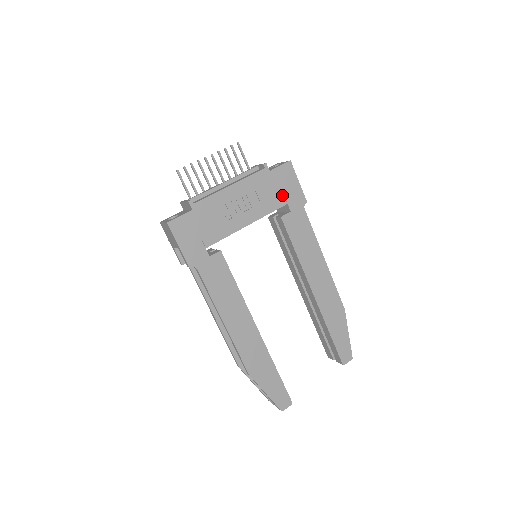
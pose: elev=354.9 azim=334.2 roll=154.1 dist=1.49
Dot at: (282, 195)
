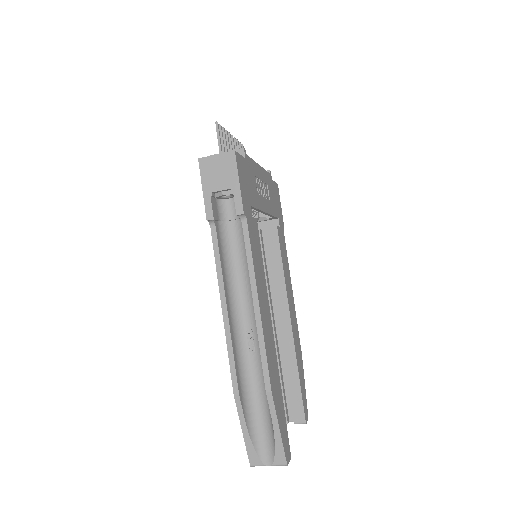
Dot at: (276, 207)
